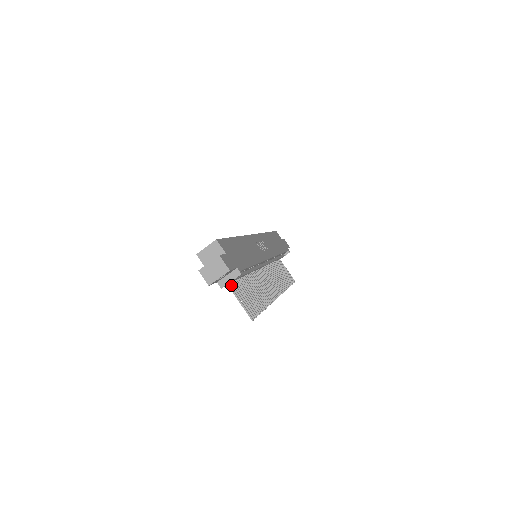
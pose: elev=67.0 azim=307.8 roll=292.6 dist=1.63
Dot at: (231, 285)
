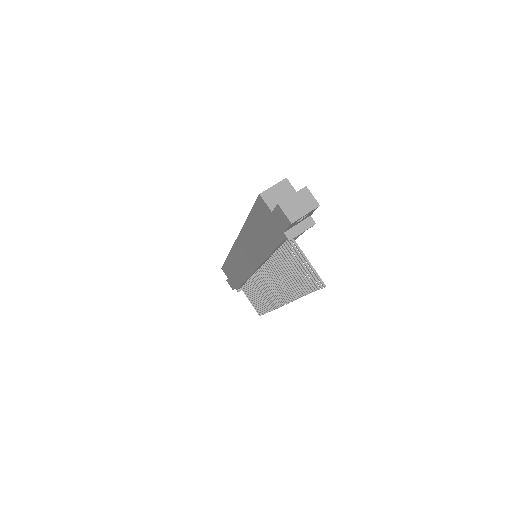
Dot at: (292, 244)
